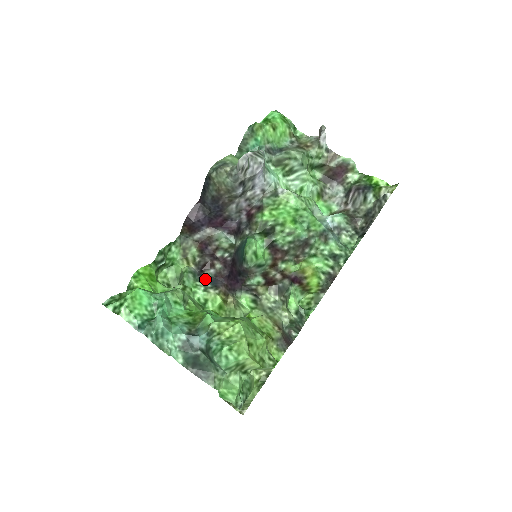
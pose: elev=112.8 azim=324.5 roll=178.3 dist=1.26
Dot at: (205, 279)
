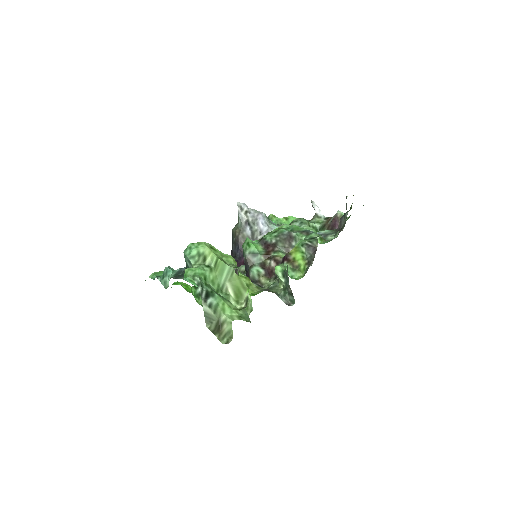
Dot at: occluded
